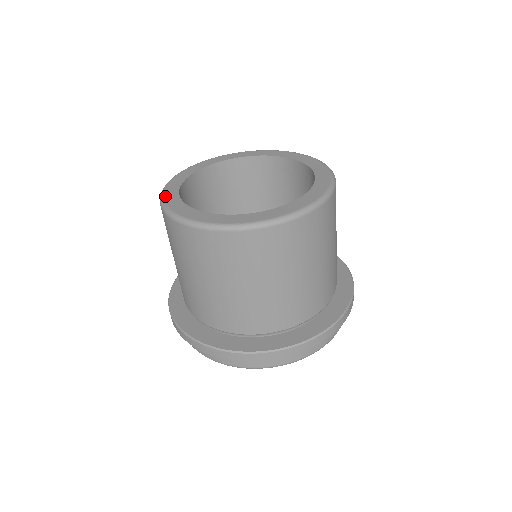
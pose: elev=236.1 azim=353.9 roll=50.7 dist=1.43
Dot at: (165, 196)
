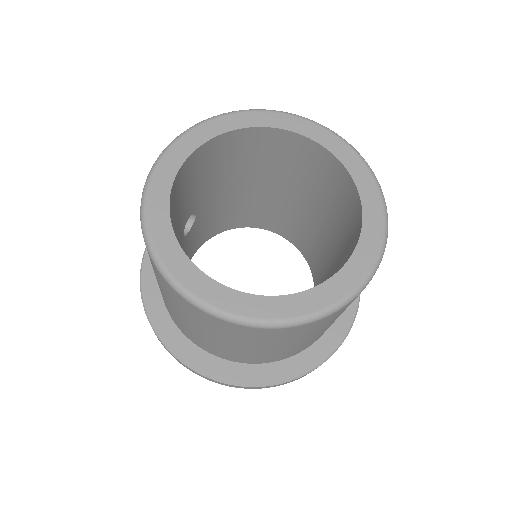
Dot at: (156, 244)
